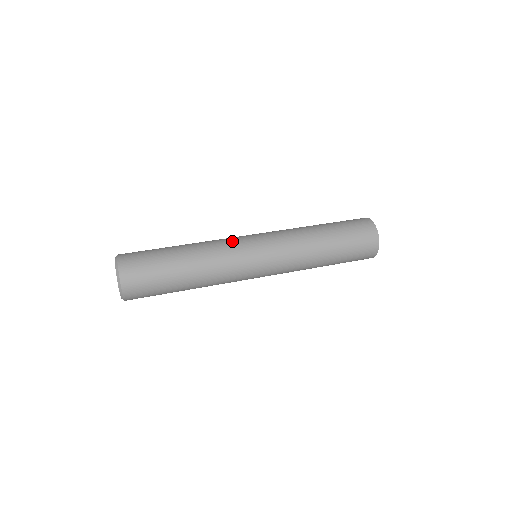
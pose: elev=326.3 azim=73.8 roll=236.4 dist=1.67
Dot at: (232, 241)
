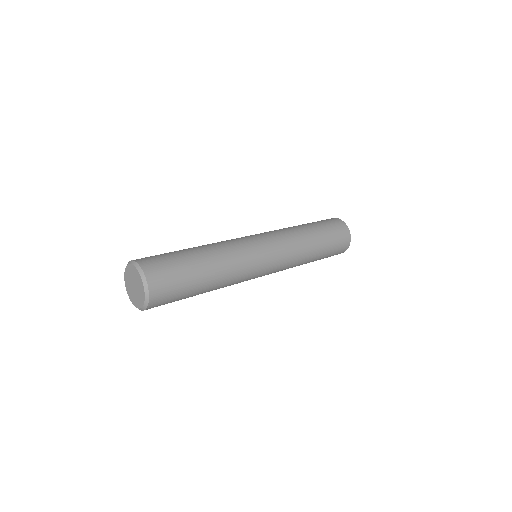
Dot at: occluded
